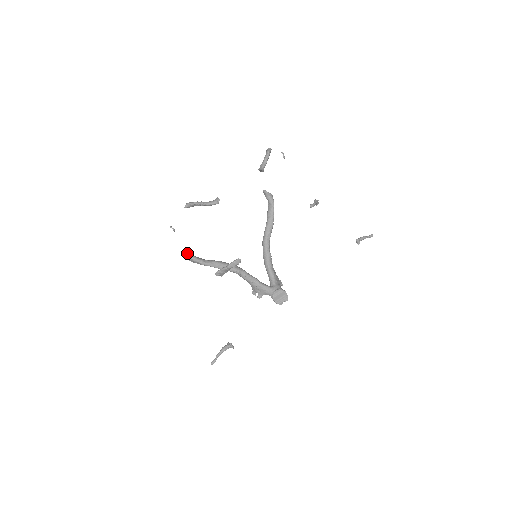
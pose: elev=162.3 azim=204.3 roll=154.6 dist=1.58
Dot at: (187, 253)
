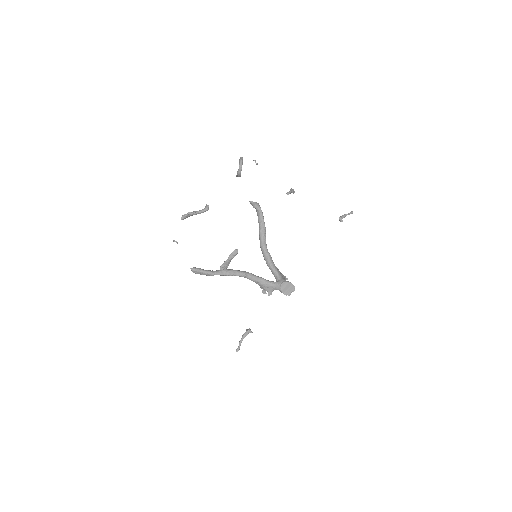
Dot at: (195, 268)
